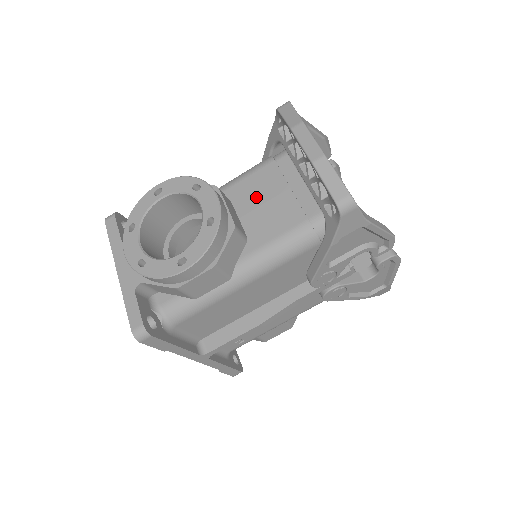
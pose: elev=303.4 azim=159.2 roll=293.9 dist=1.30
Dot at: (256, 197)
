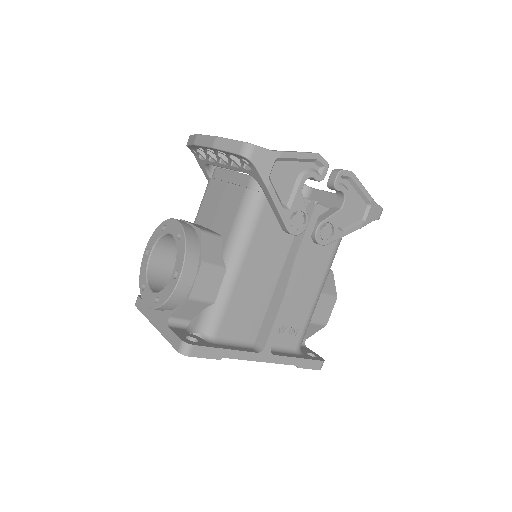
Dot at: (212, 208)
